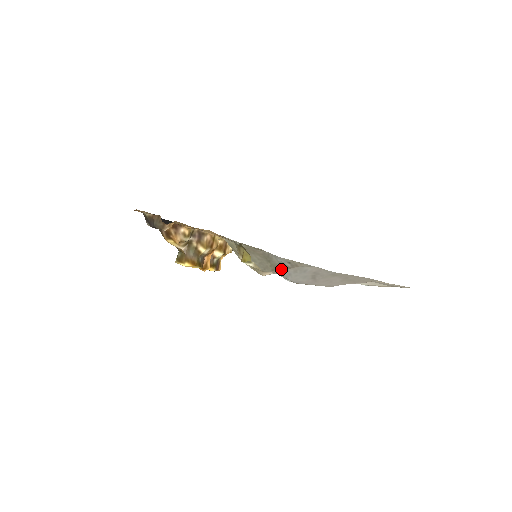
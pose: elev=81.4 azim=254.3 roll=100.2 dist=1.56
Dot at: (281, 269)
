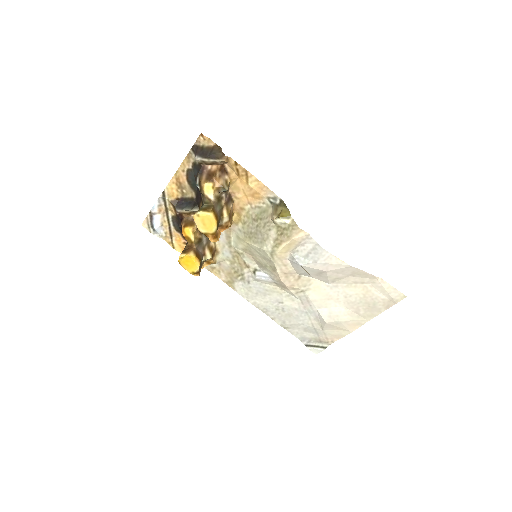
Dot at: (277, 275)
